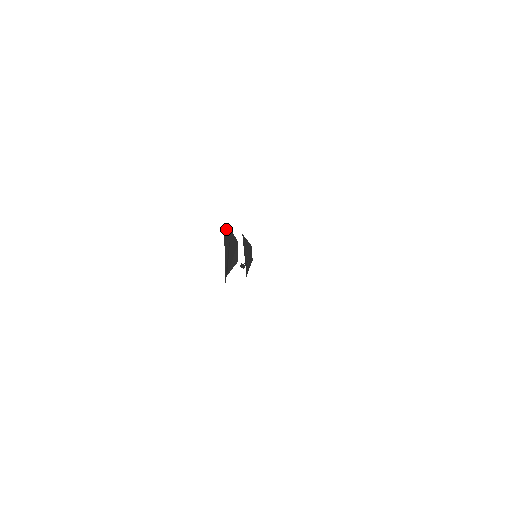
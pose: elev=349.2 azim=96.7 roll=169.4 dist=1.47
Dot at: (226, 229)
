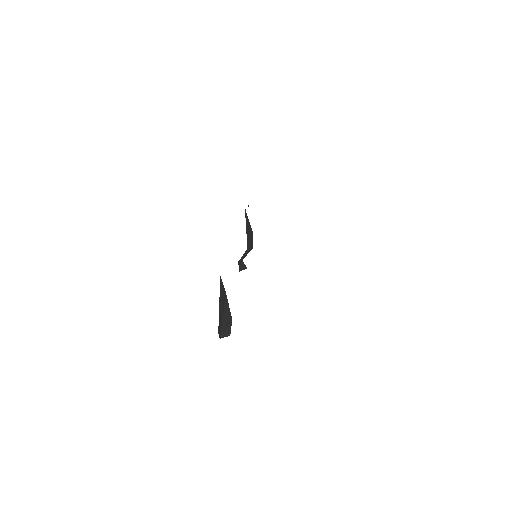
Dot at: (221, 282)
